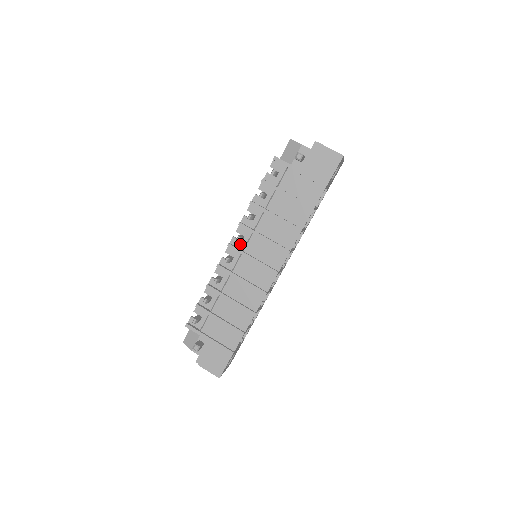
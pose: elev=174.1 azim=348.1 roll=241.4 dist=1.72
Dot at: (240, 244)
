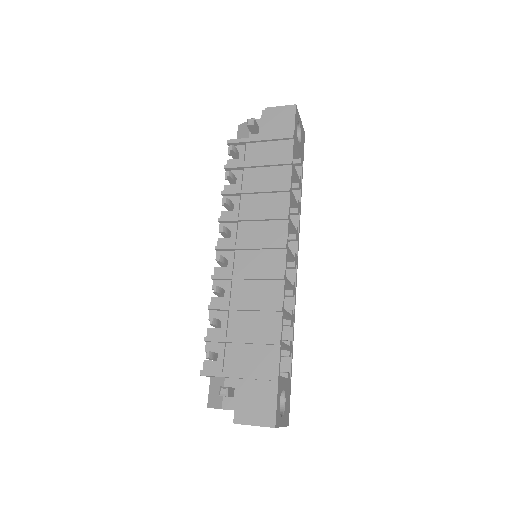
Dot at: (229, 242)
